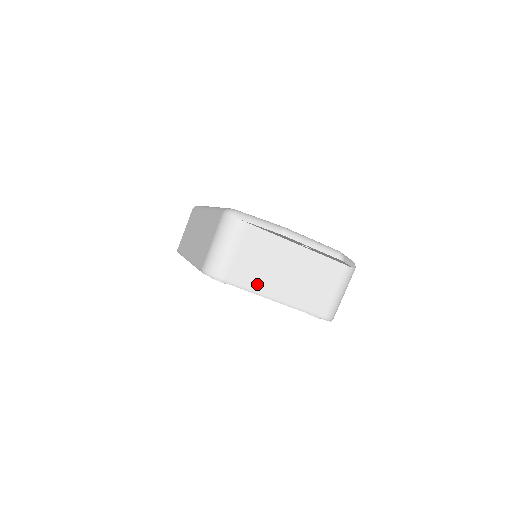
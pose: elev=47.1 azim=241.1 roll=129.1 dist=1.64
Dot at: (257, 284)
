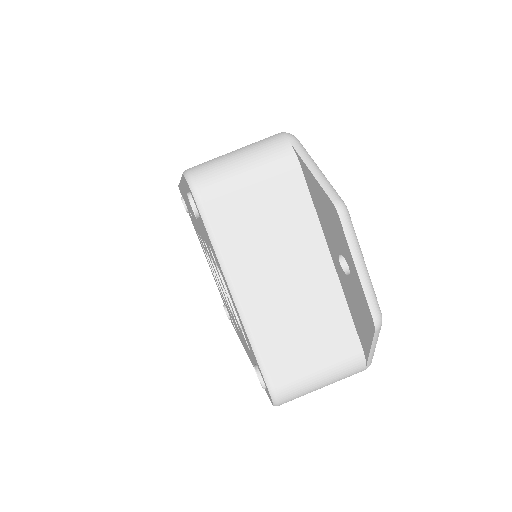
Dot at: (235, 253)
